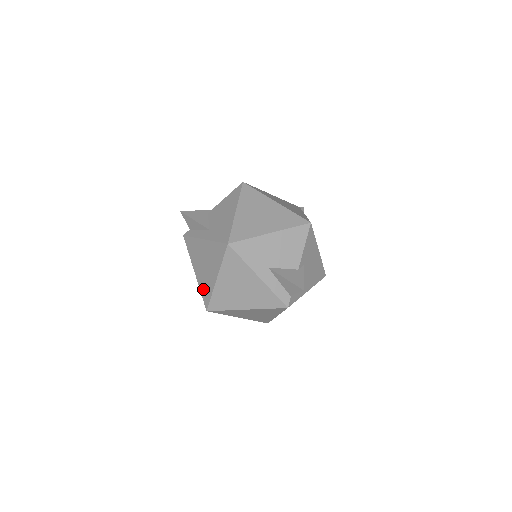
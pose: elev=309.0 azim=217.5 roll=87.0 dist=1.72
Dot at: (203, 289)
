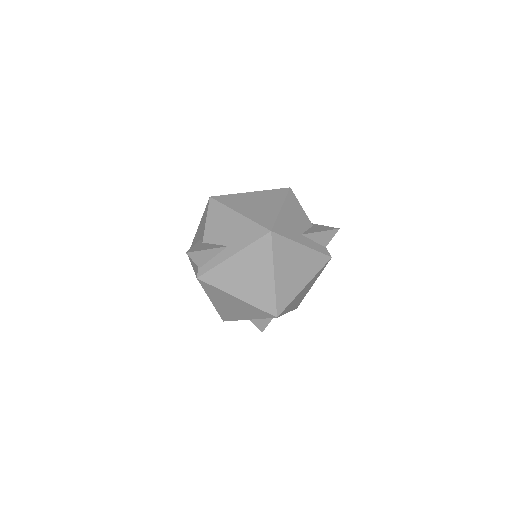
Dot at: (260, 302)
